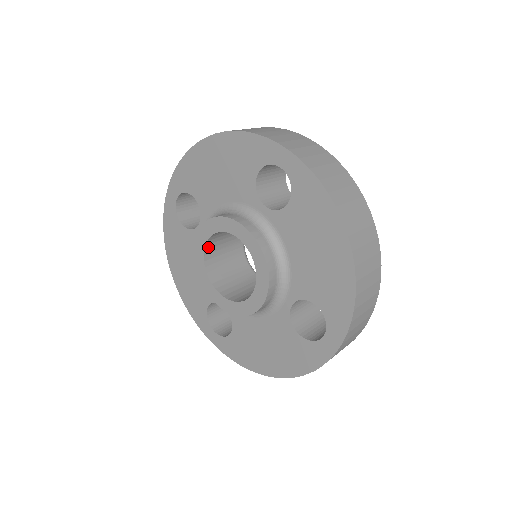
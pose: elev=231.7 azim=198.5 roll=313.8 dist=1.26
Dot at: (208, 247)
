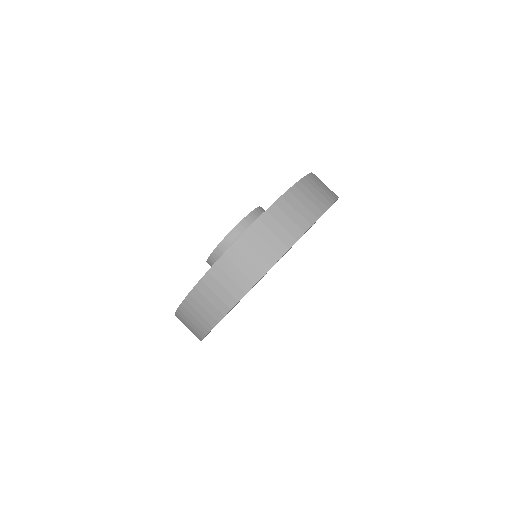
Dot at: occluded
